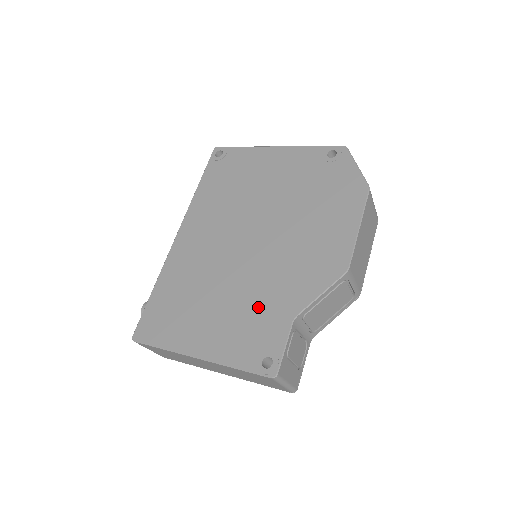
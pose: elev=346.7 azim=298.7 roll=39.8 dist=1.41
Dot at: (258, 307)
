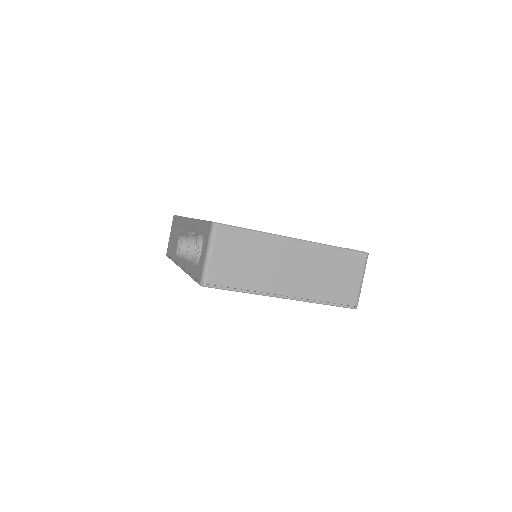
Dot at: occluded
